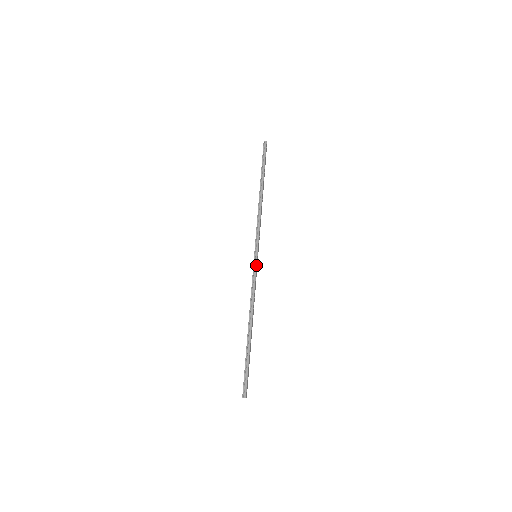
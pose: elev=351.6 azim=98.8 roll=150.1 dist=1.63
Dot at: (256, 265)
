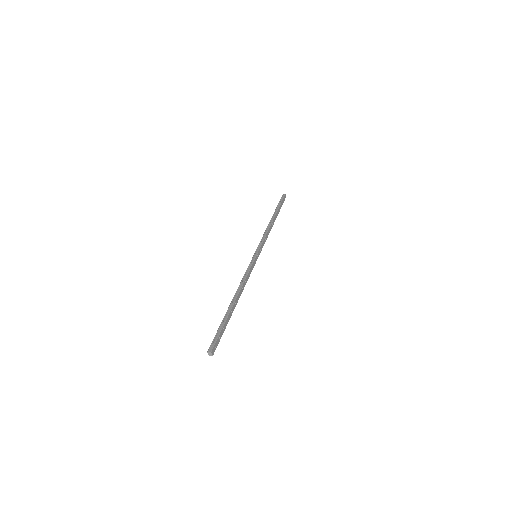
Dot at: (254, 260)
